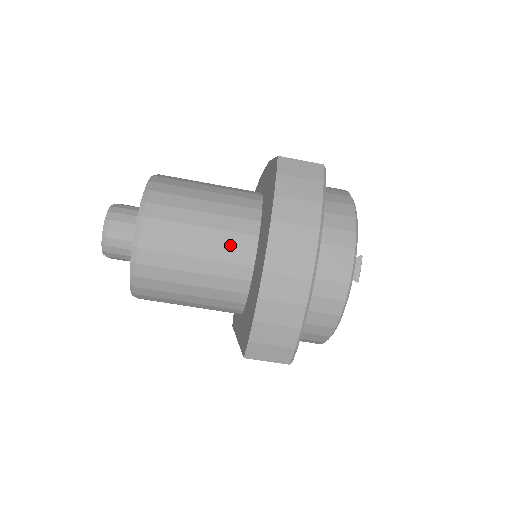
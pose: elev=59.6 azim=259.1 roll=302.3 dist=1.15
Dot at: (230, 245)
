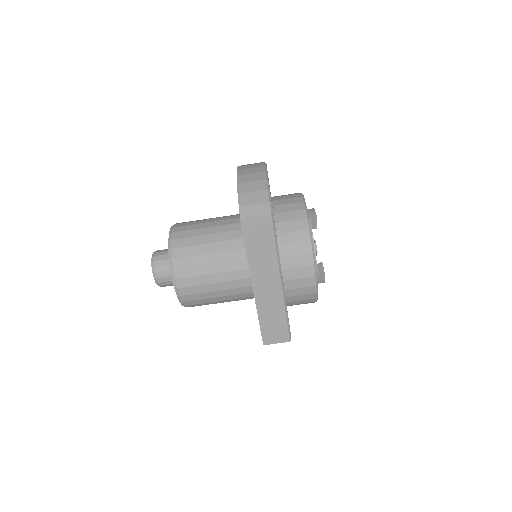
Dot at: (228, 219)
